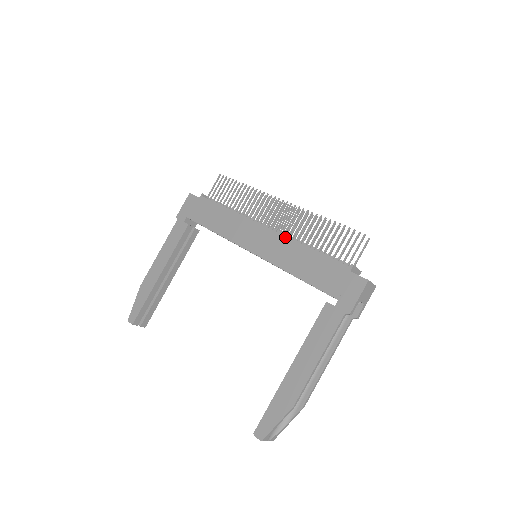
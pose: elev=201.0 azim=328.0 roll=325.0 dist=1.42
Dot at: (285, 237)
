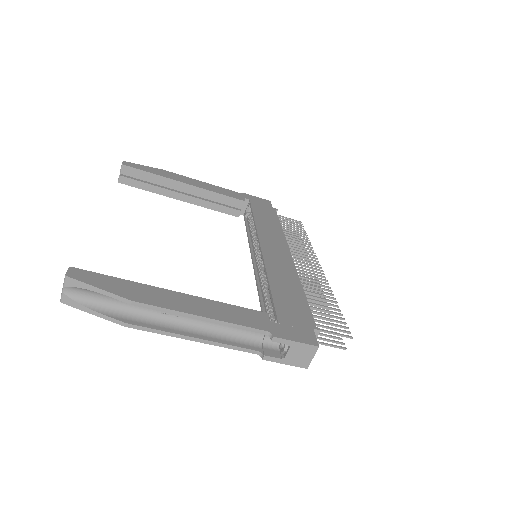
Dot at: (296, 271)
